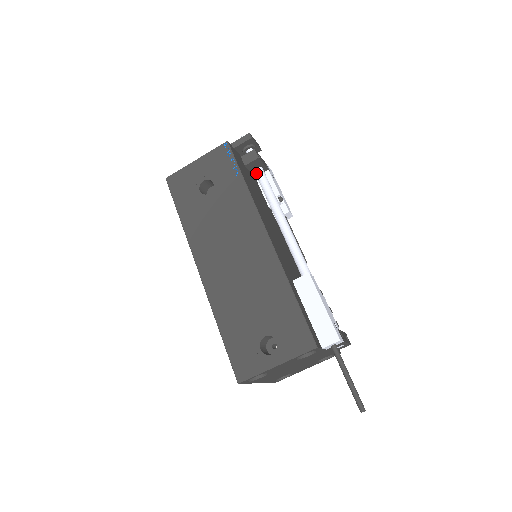
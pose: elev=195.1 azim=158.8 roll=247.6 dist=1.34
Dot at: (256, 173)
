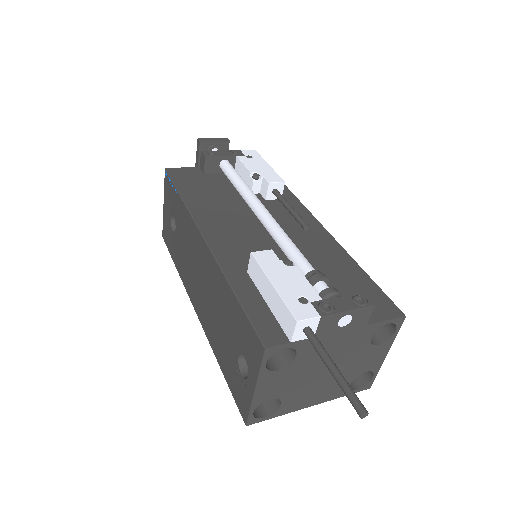
Dot at: (222, 170)
